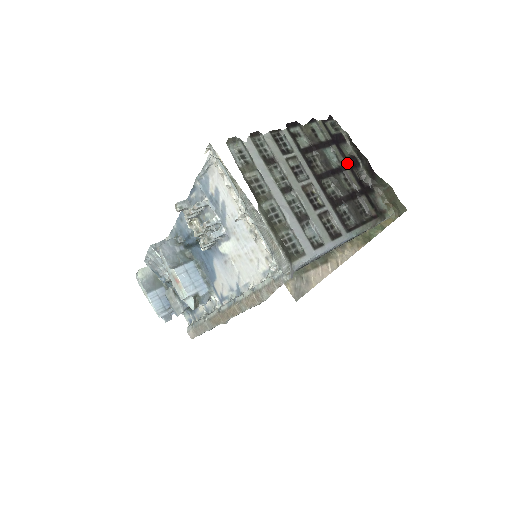
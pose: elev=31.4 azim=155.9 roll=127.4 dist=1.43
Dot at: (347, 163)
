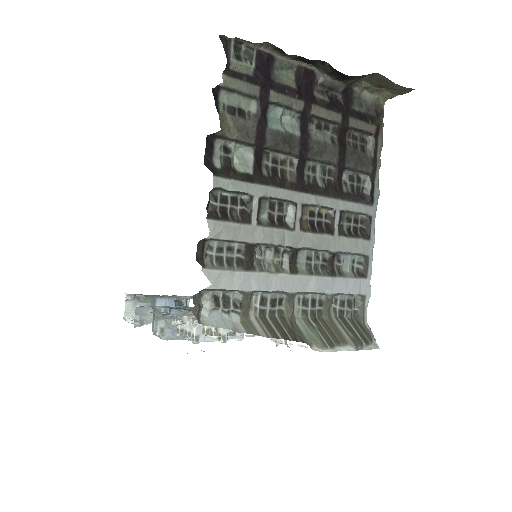
Dot at: (303, 99)
